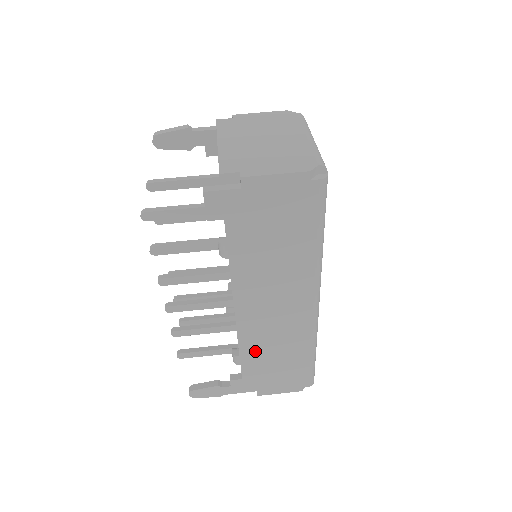
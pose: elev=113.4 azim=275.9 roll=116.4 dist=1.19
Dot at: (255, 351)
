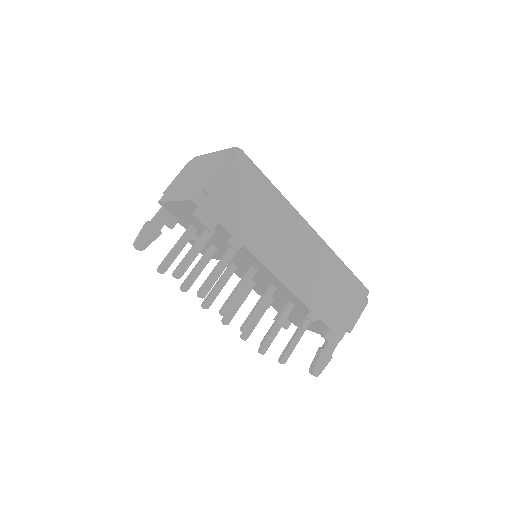
Dot at: (316, 298)
